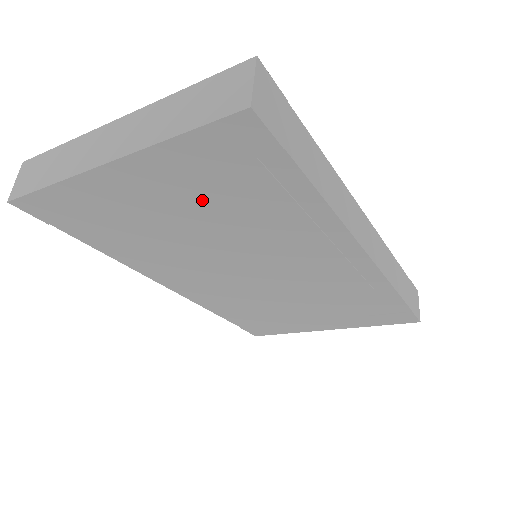
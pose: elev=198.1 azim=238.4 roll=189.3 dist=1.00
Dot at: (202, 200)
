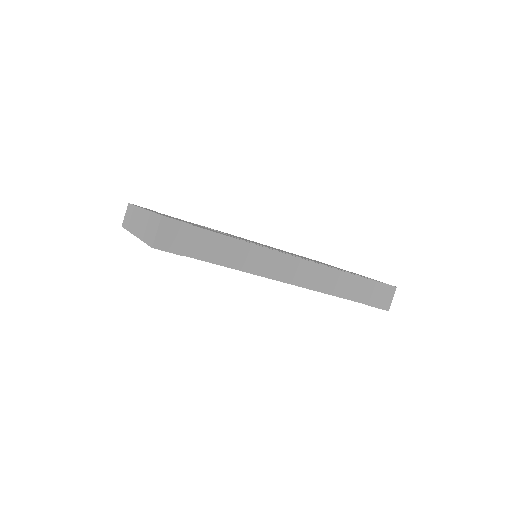
Dot at: occluded
